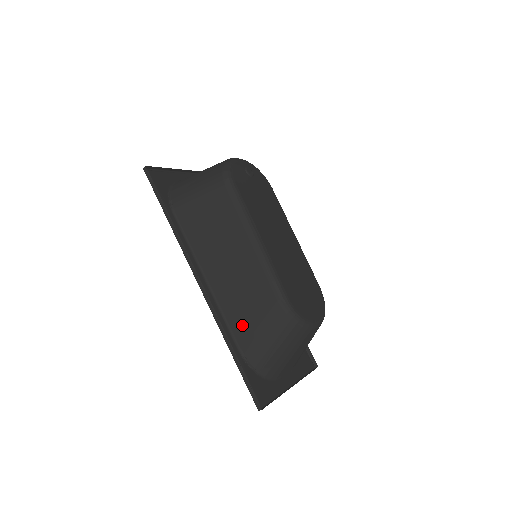
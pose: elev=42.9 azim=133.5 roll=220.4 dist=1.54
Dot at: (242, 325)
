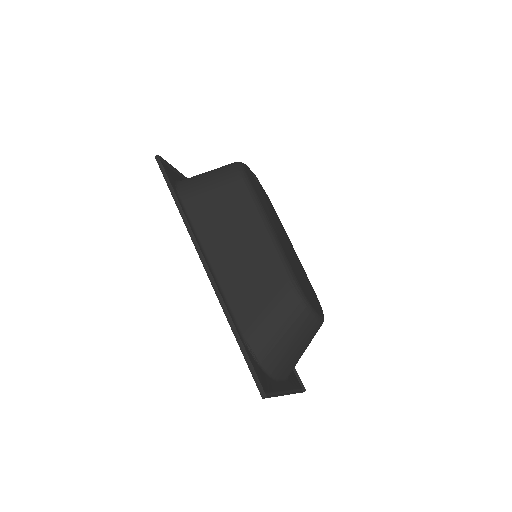
Dot at: (247, 308)
